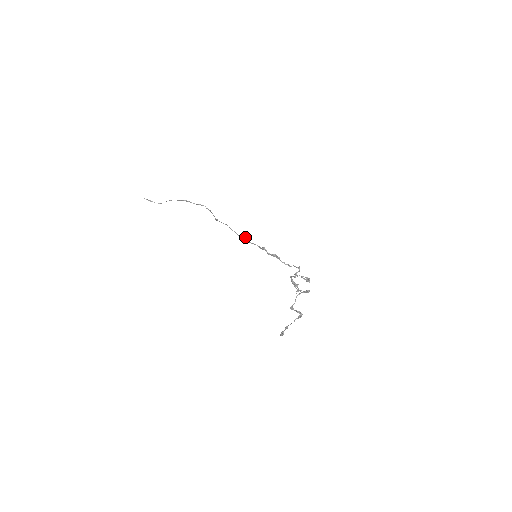
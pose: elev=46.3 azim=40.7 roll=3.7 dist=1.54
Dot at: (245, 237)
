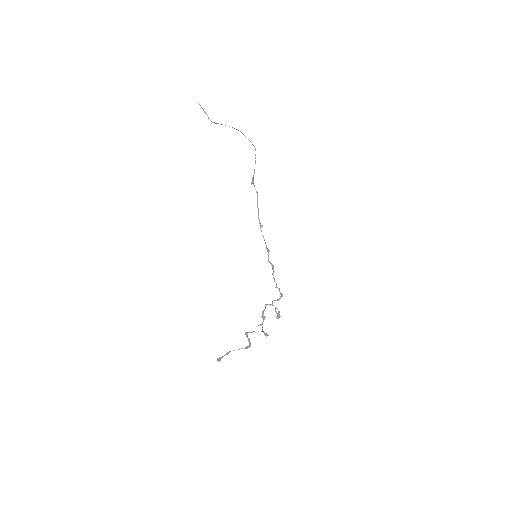
Dot at: (262, 225)
